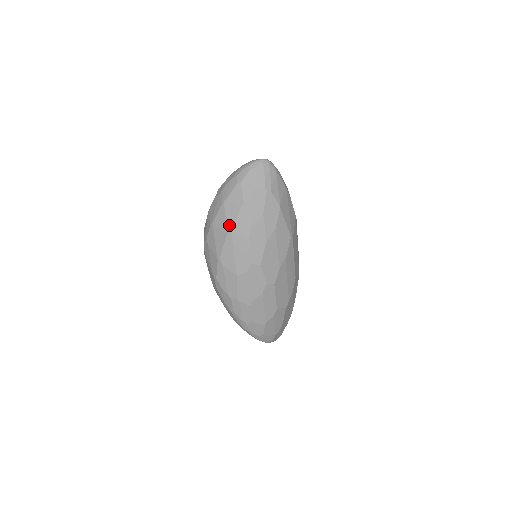
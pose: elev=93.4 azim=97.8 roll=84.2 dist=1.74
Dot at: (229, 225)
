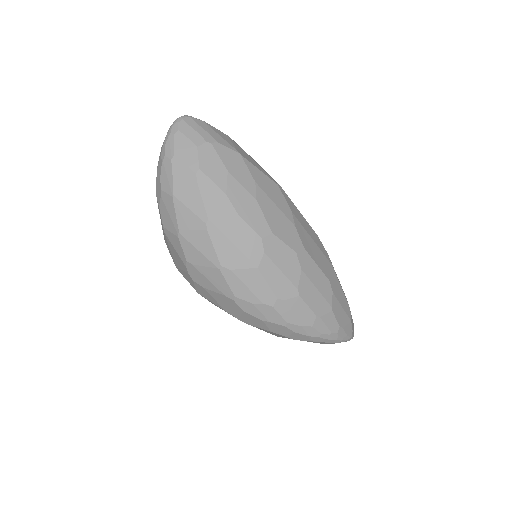
Dot at: (200, 214)
